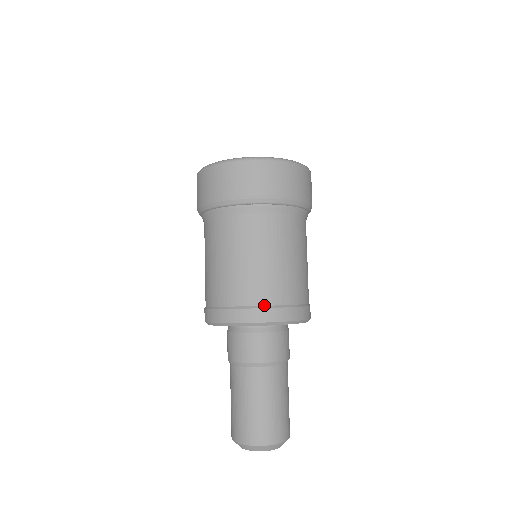
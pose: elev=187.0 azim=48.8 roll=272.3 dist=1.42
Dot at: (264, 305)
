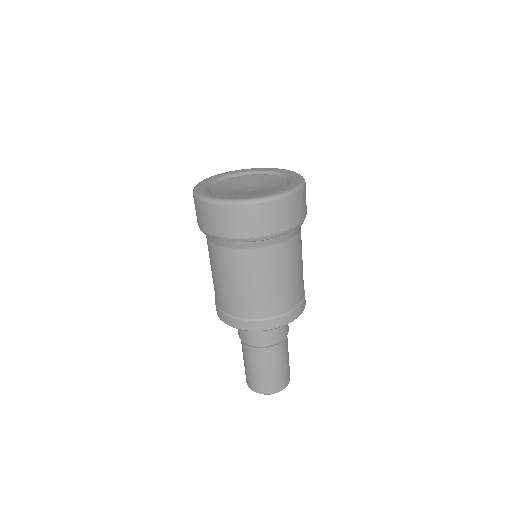
Dot at: (253, 318)
